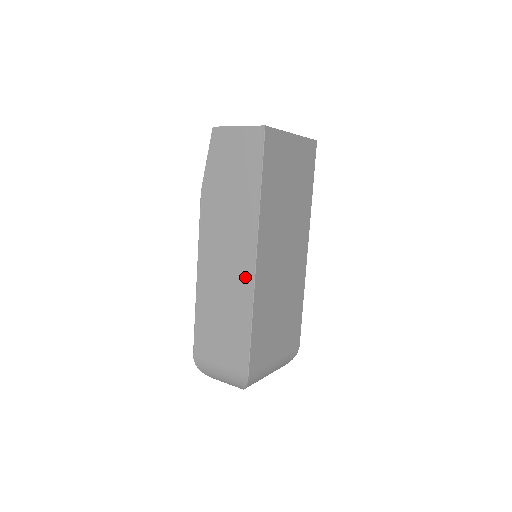
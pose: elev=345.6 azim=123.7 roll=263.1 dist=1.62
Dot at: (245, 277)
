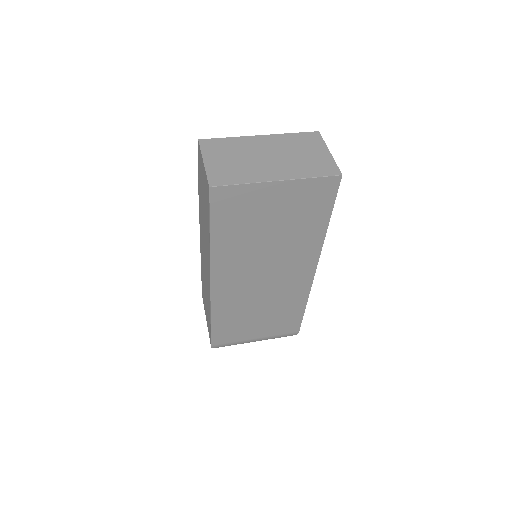
Dot at: (208, 288)
